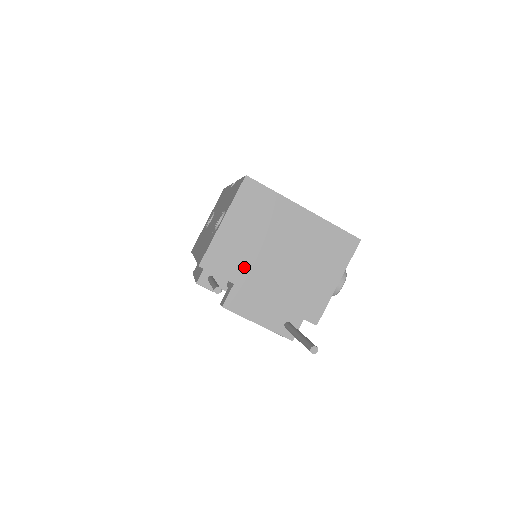
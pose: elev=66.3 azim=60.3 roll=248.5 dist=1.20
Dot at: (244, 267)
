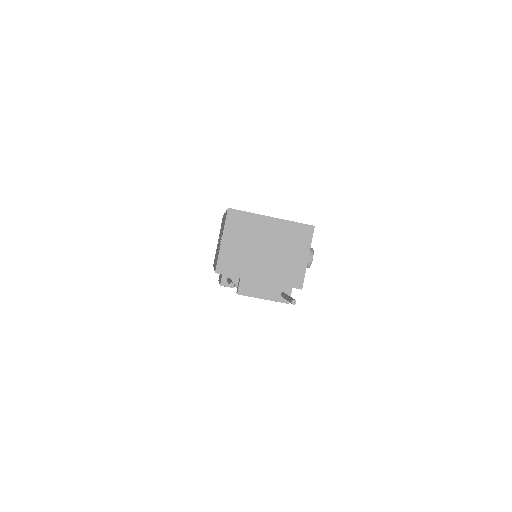
Dot at: (244, 265)
